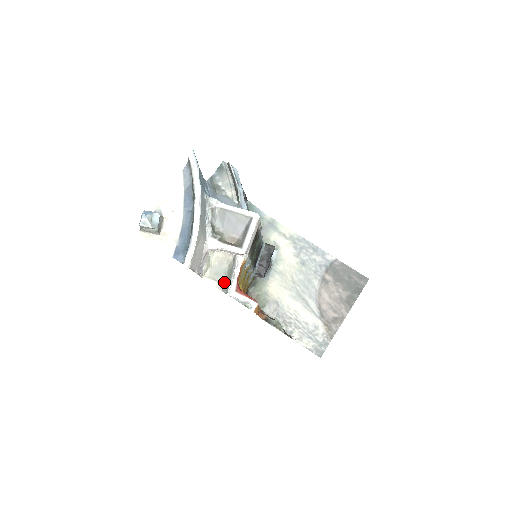
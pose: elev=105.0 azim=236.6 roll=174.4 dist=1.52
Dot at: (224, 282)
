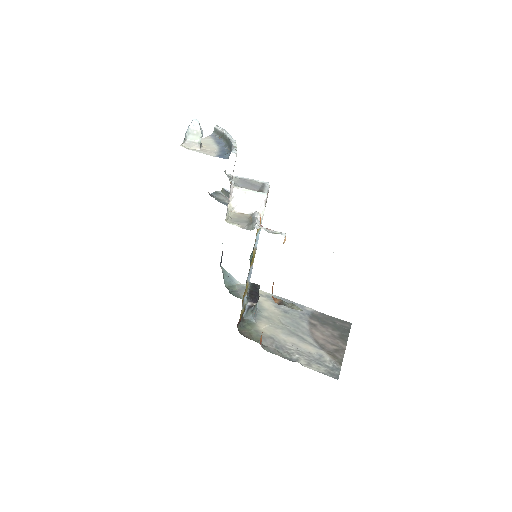
Dot at: (247, 225)
